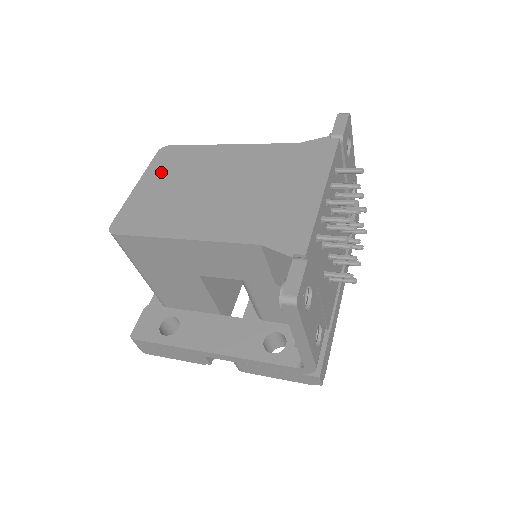
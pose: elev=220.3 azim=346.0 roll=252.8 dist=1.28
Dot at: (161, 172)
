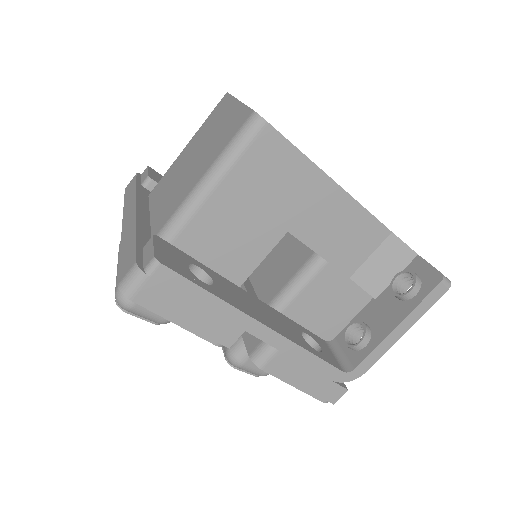
Dot at: occluded
